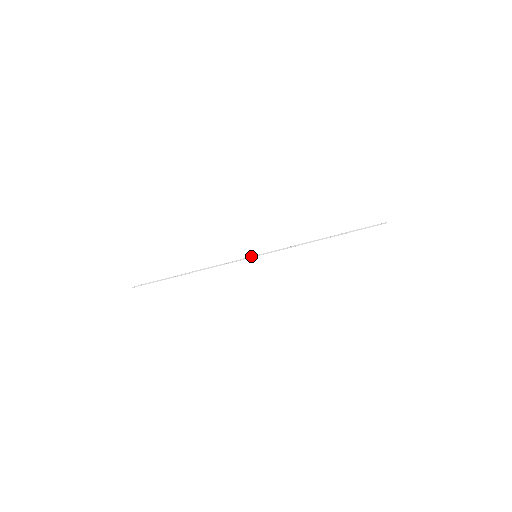
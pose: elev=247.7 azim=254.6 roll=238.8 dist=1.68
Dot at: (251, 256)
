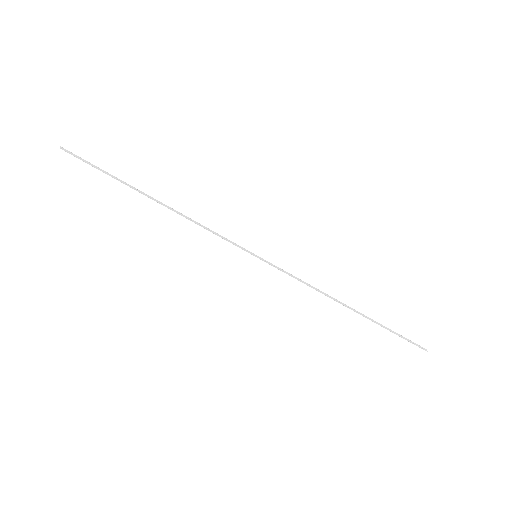
Dot at: occluded
